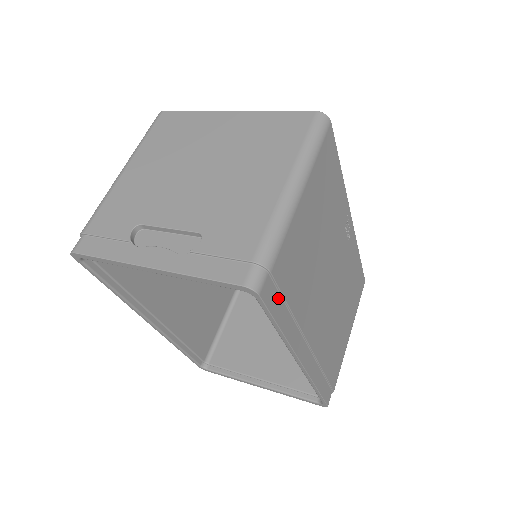
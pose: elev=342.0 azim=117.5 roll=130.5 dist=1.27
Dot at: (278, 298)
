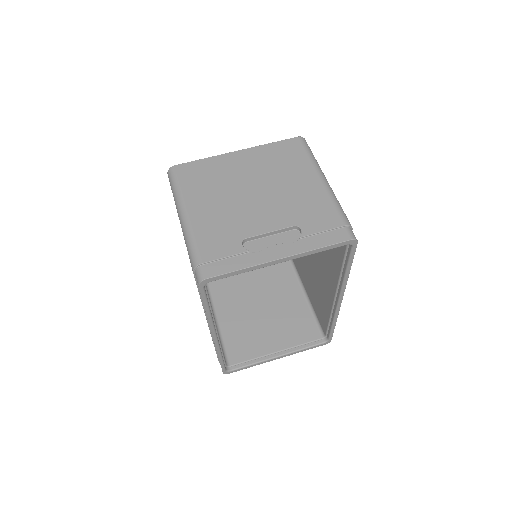
Dot at: occluded
